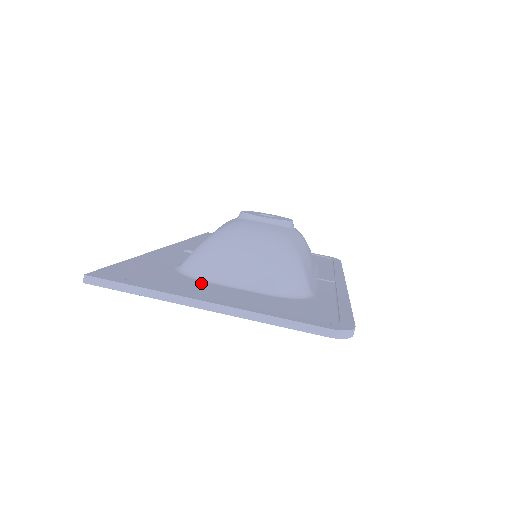
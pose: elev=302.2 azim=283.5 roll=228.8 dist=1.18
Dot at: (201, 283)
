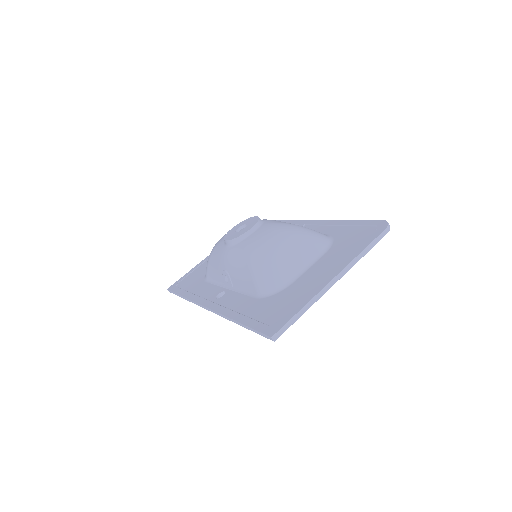
Dot at: (296, 284)
